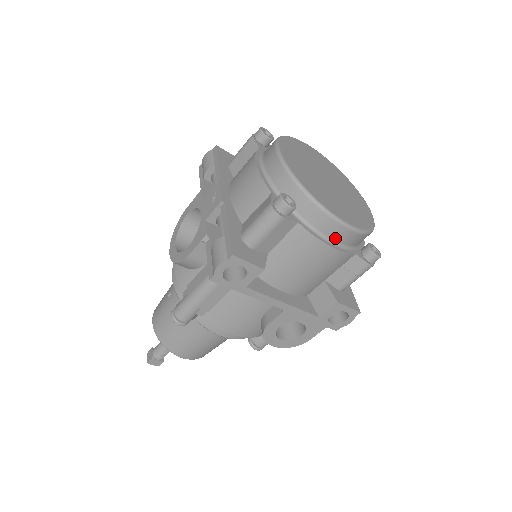
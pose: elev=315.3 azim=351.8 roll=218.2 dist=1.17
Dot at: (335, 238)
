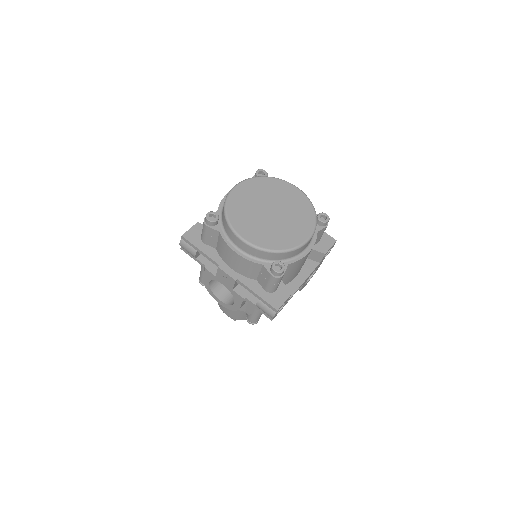
Dot at: (307, 245)
